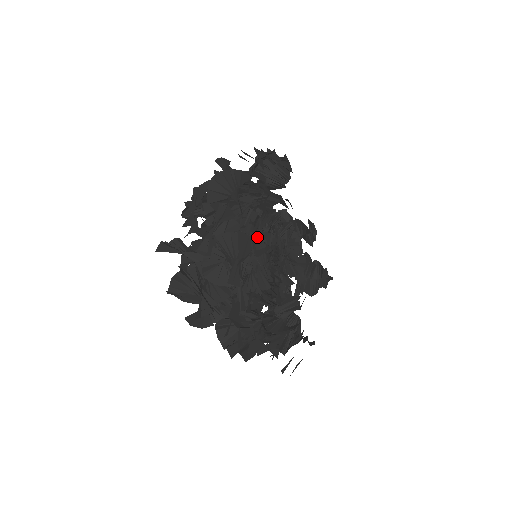
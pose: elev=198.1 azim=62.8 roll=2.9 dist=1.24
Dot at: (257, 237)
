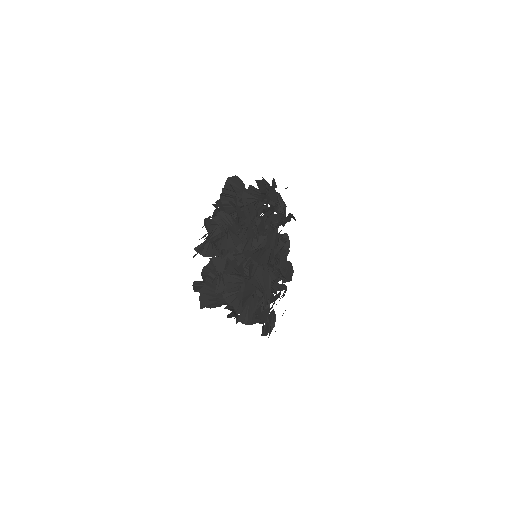
Dot at: (263, 266)
